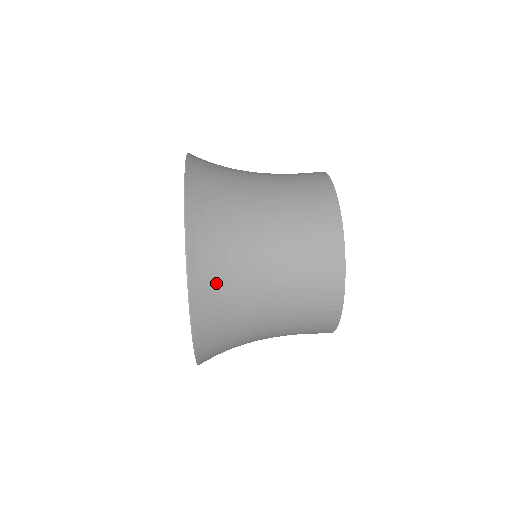
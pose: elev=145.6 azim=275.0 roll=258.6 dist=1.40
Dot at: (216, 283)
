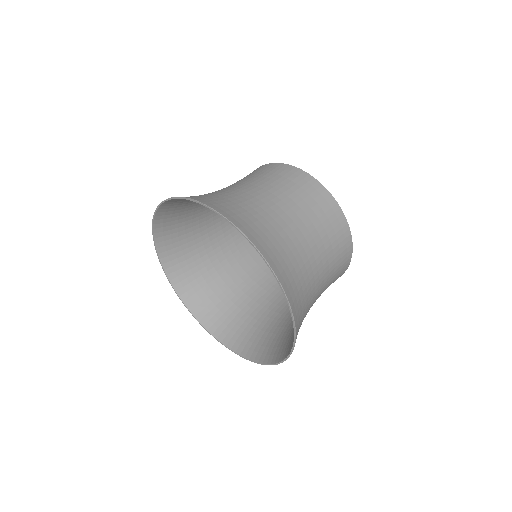
Dot at: occluded
